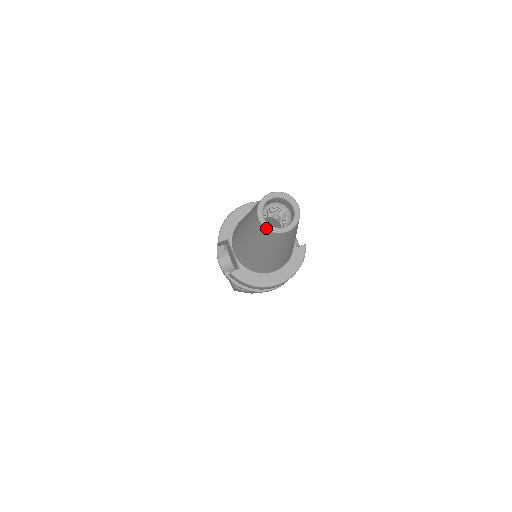
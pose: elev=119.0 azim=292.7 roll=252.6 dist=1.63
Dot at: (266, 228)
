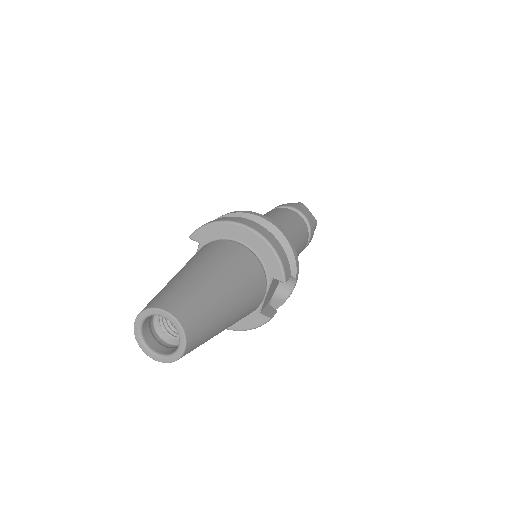
Dot at: (135, 337)
